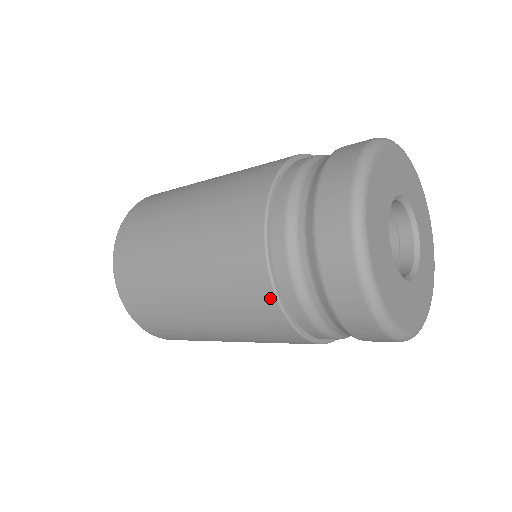
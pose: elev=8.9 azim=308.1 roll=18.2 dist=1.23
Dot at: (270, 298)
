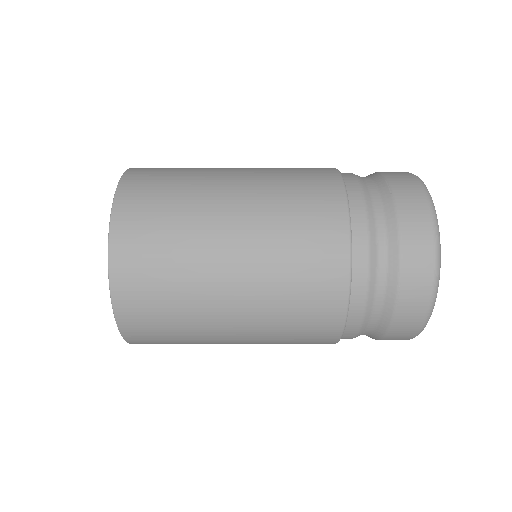
Dot at: (338, 322)
